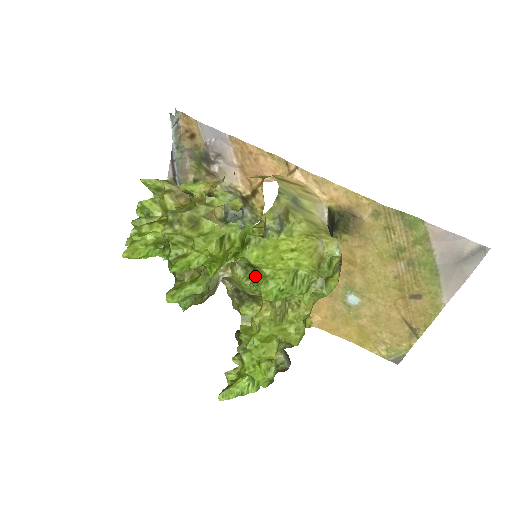
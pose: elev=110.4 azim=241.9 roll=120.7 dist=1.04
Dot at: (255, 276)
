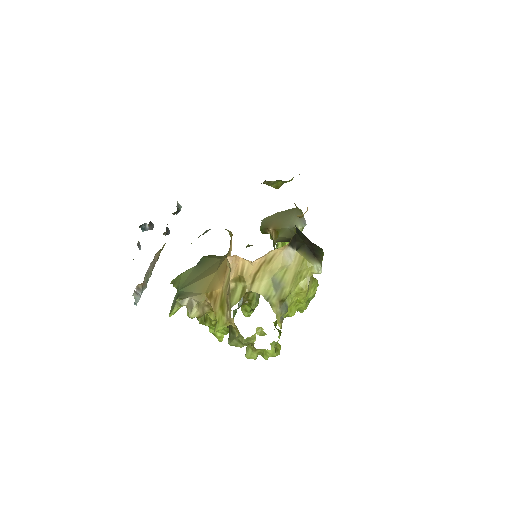
Dot at: occluded
